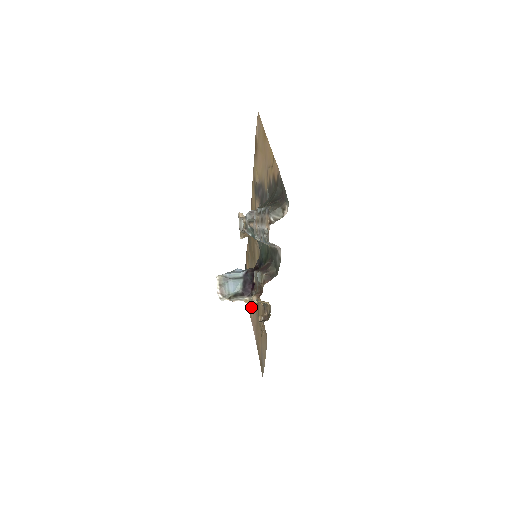
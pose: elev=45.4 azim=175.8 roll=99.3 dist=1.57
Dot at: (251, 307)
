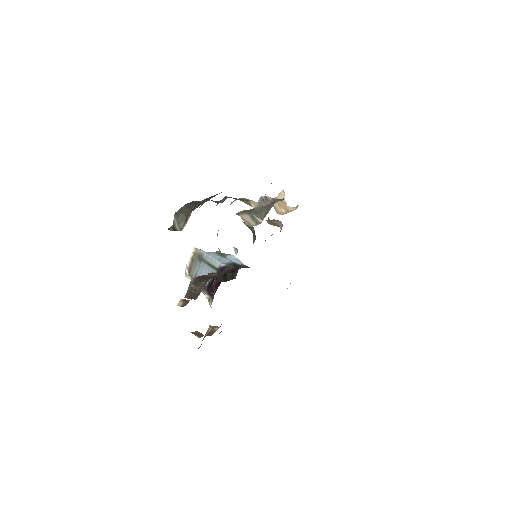
Dot at: occluded
